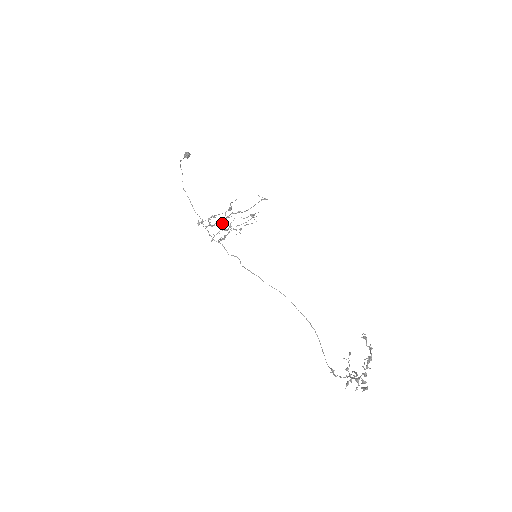
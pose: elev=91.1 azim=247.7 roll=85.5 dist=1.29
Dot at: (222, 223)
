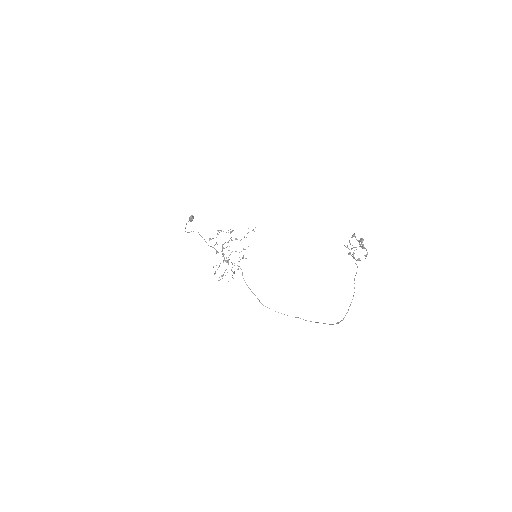
Dot at: (223, 253)
